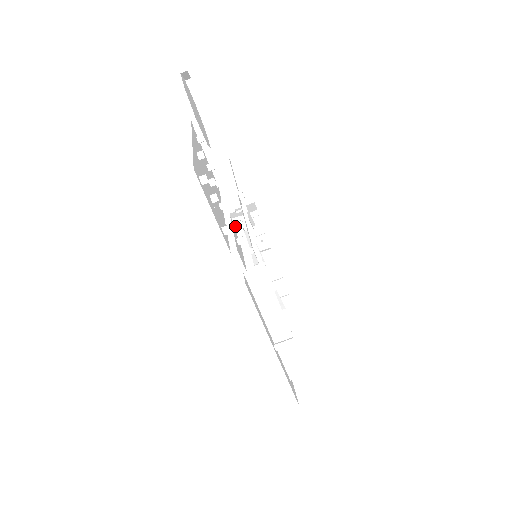
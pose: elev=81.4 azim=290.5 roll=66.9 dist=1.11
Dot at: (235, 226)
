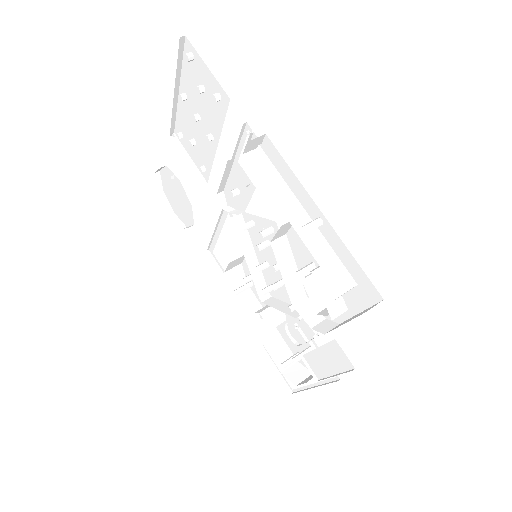
Dot at: (226, 210)
